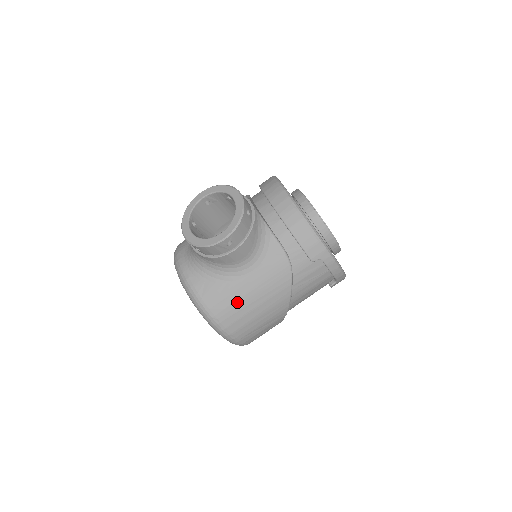
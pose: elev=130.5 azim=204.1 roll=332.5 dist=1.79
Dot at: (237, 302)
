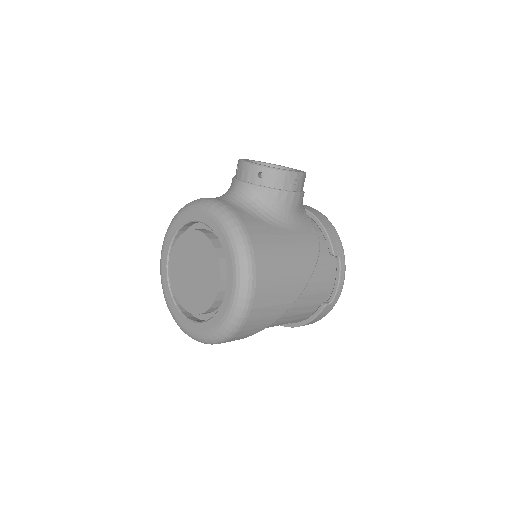
Dot at: (274, 245)
